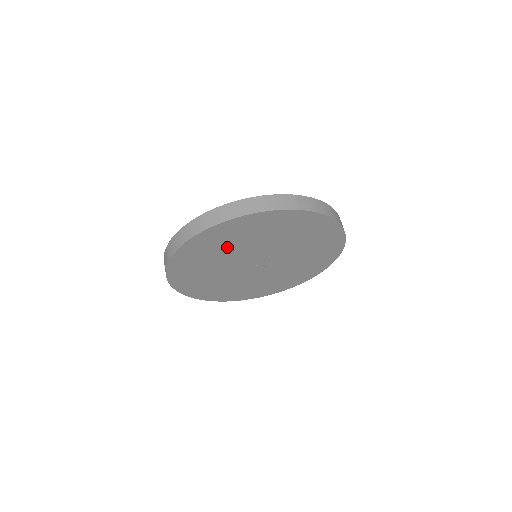
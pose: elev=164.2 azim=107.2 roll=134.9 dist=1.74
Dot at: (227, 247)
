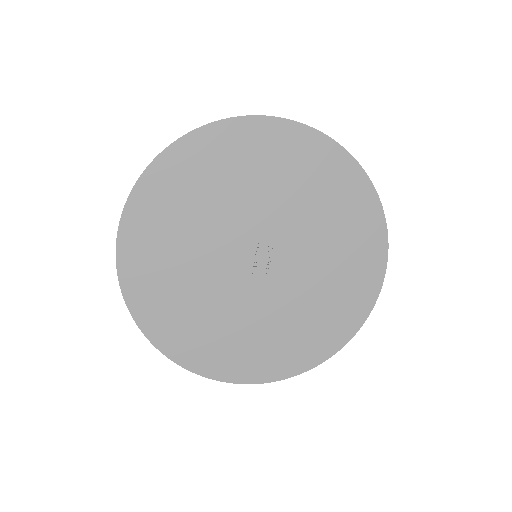
Dot at: (204, 201)
